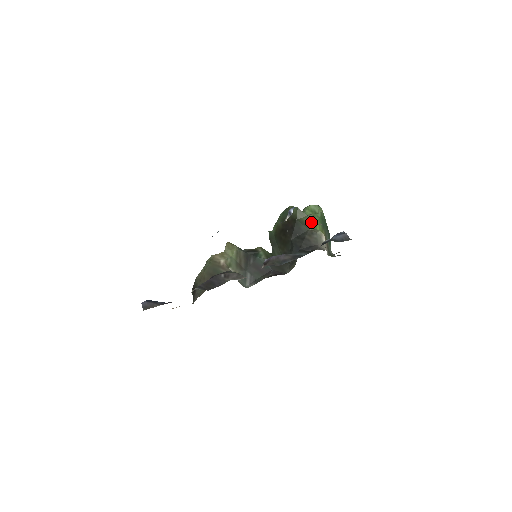
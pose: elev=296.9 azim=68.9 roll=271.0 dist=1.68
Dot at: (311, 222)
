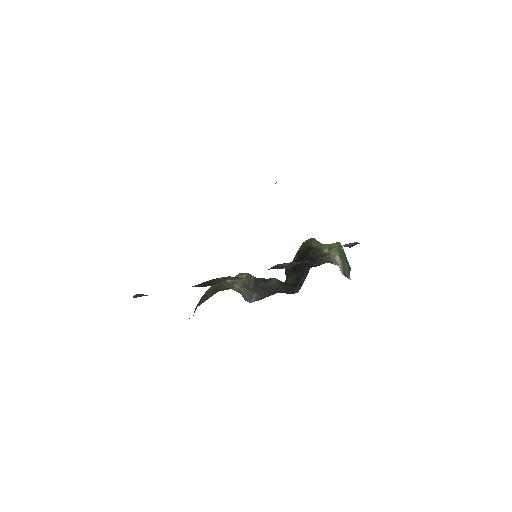
Dot at: (326, 248)
